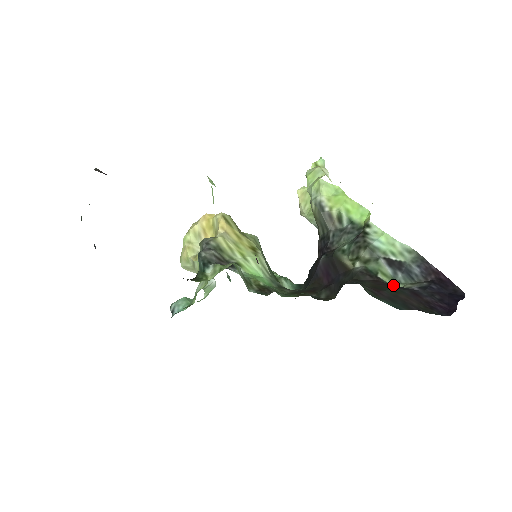
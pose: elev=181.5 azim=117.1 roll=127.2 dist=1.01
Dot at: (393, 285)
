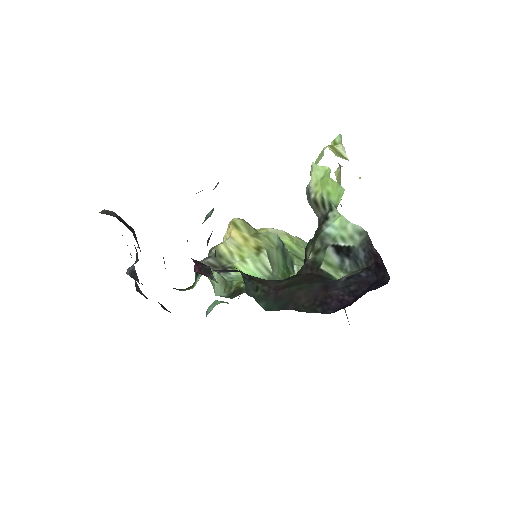
Dot at: (317, 278)
